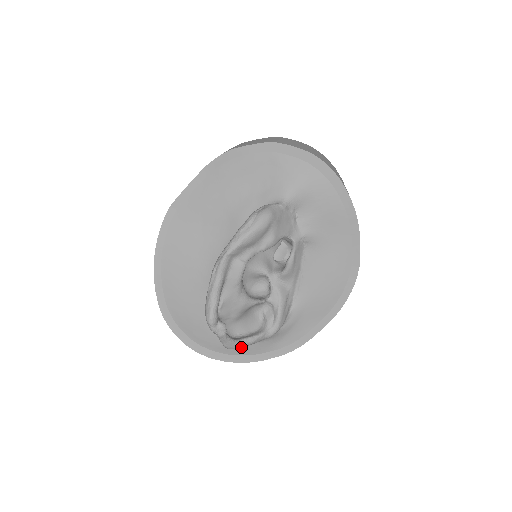
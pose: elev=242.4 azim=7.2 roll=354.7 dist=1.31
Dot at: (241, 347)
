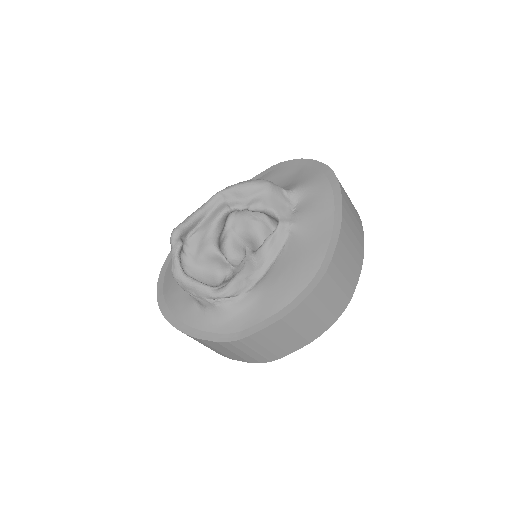
Dot at: (184, 283)
